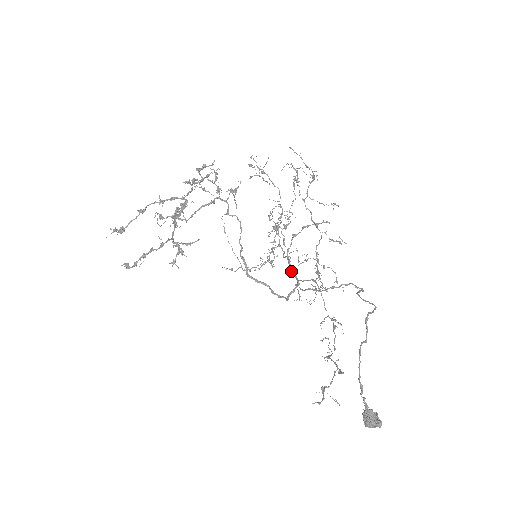
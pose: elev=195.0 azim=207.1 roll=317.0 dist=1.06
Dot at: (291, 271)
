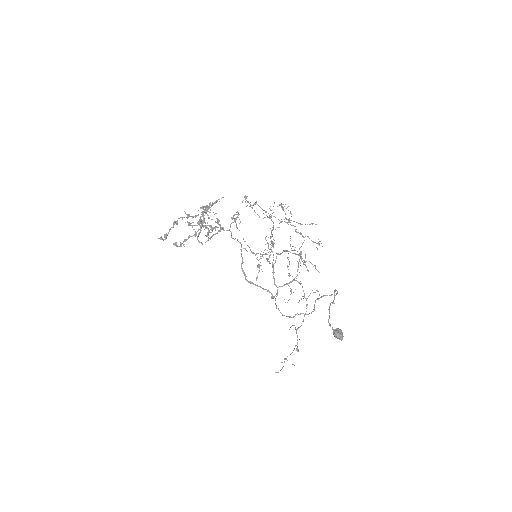
Dot at: (274, 283)
